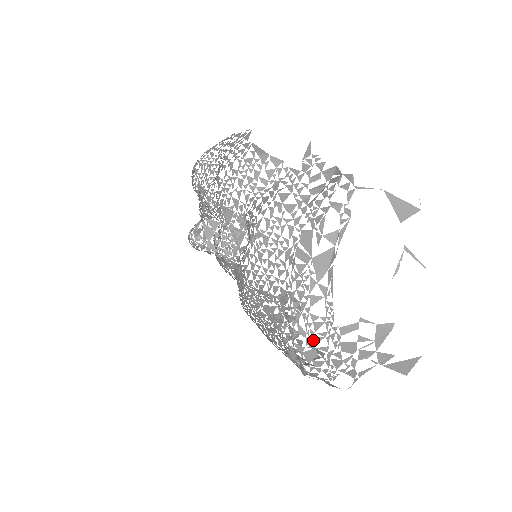
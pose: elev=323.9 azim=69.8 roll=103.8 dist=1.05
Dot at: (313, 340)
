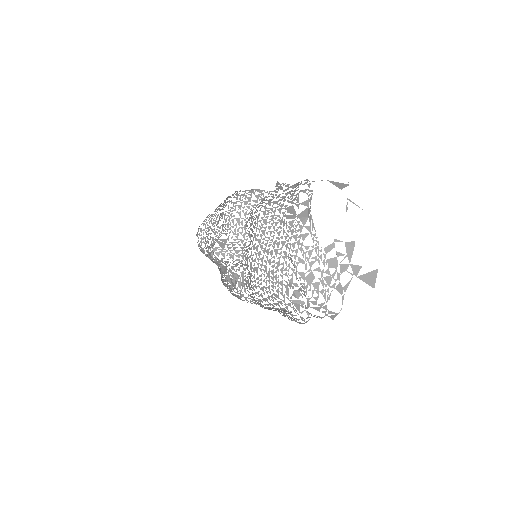
Dot at: (309, 264)
